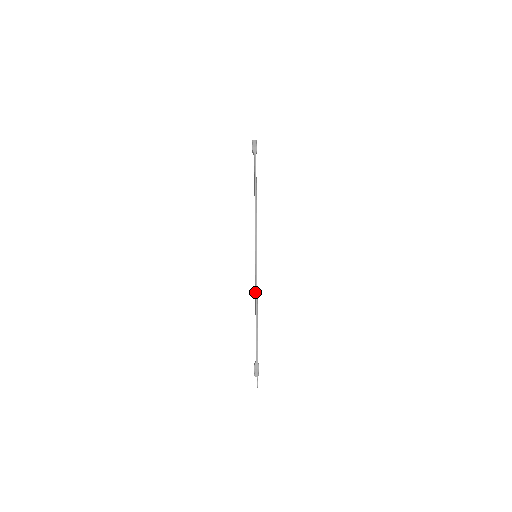
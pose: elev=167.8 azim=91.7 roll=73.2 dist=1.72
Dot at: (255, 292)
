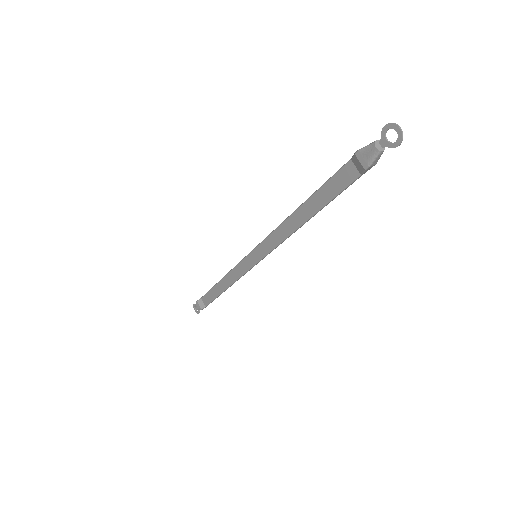
Dot at: (235, 280)
